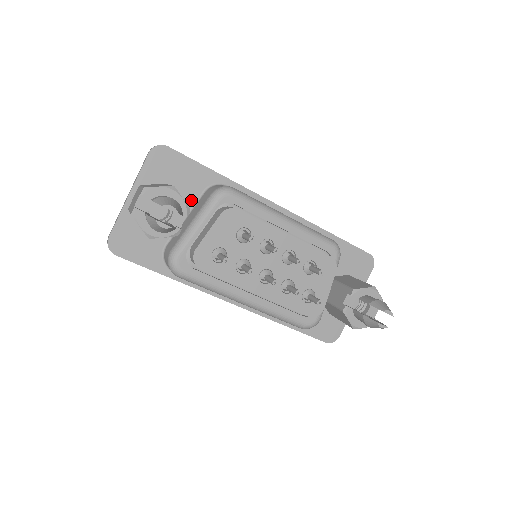
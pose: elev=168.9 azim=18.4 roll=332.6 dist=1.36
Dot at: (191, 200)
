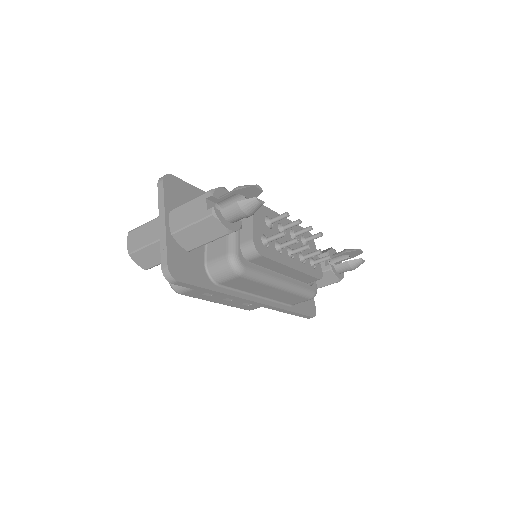
Dot at: occluded
